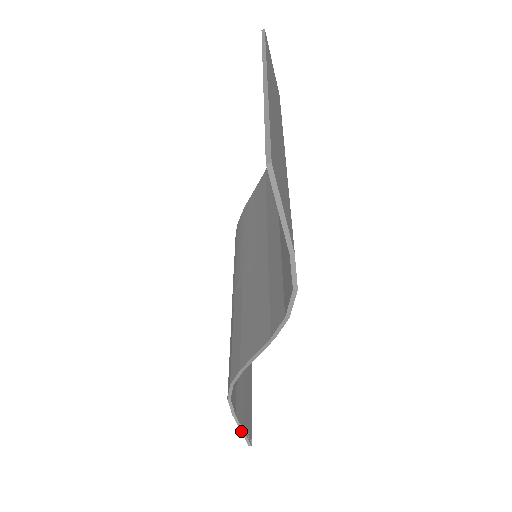
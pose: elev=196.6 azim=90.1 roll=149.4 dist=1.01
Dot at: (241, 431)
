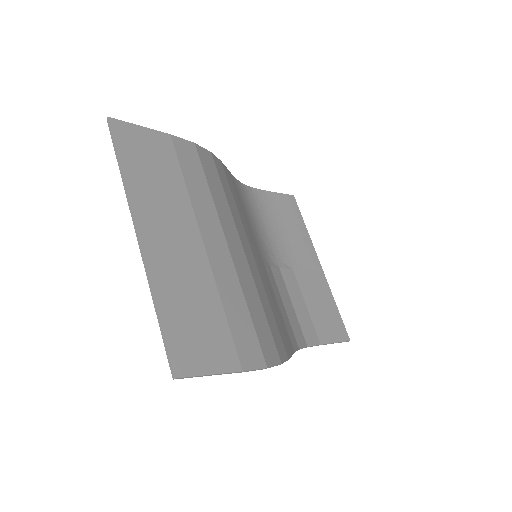
Dot at: occluded
